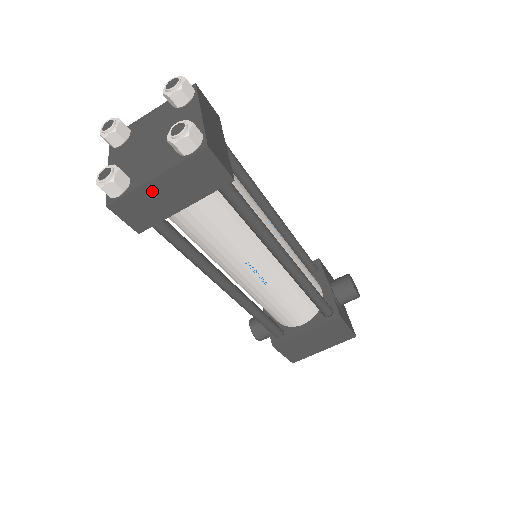
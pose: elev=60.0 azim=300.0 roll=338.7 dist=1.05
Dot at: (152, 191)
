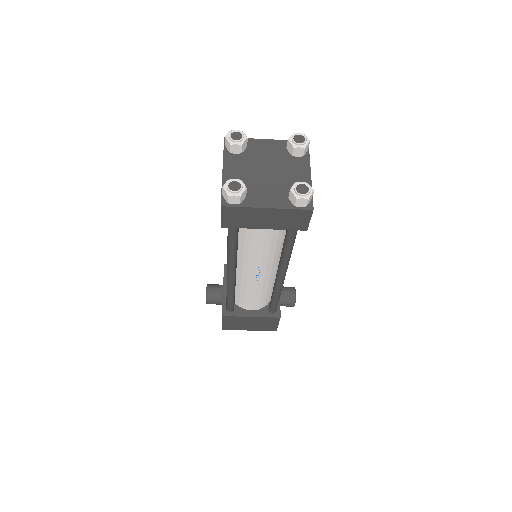
Dot at: (257, 213)
